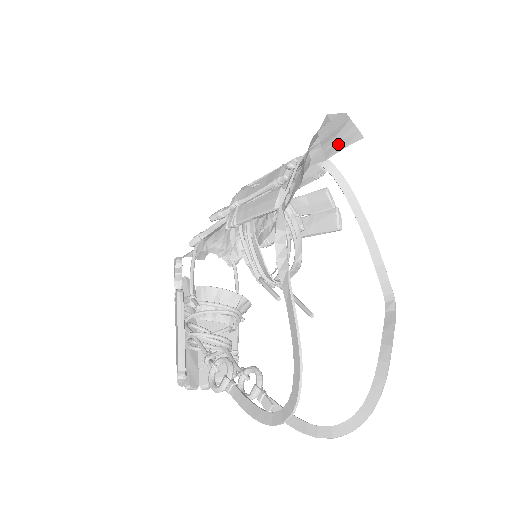
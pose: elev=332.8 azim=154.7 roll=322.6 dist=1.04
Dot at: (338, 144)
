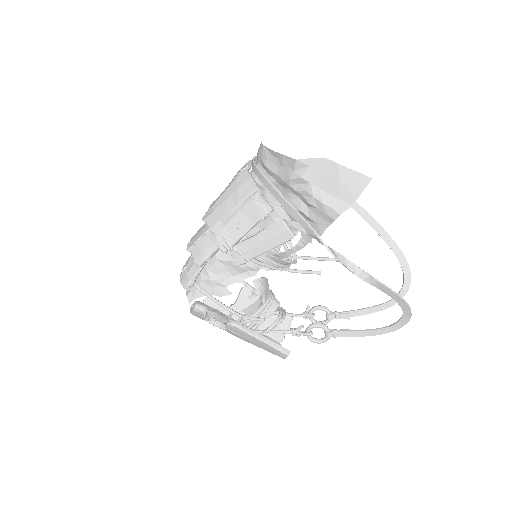
Dot at: (351, 190)
